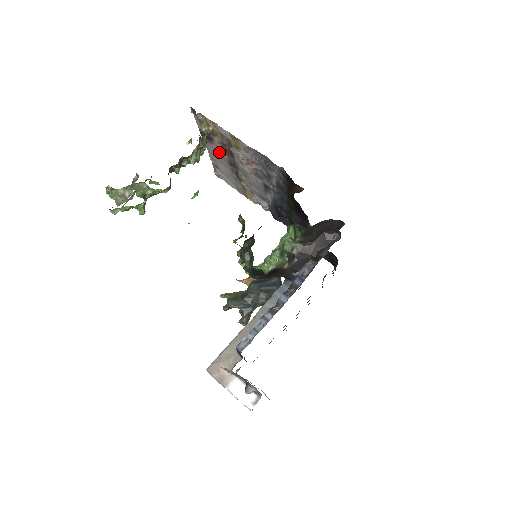
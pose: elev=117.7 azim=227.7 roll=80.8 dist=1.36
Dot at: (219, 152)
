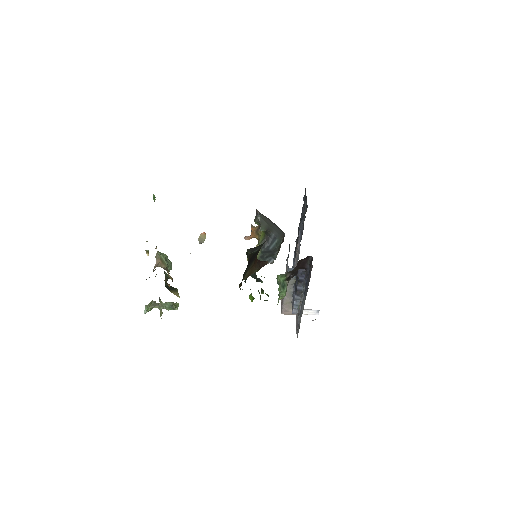
Dot at: occluded
